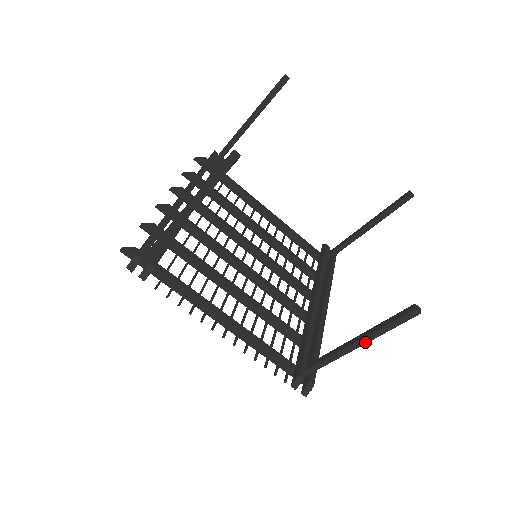
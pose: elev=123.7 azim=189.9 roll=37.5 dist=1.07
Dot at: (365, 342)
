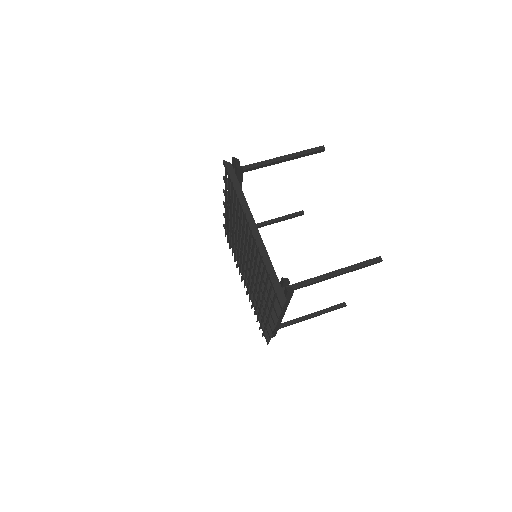
Dot at: (342, 272)
